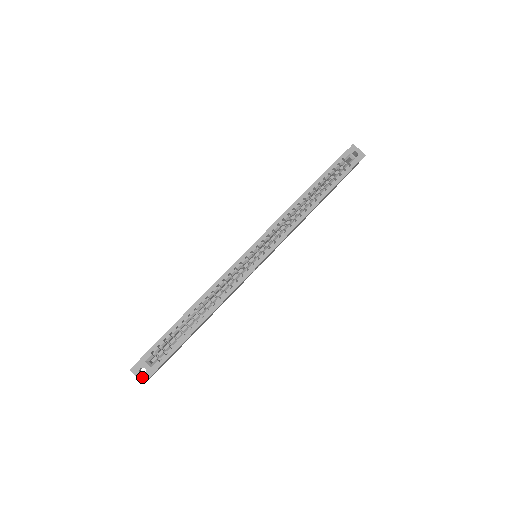
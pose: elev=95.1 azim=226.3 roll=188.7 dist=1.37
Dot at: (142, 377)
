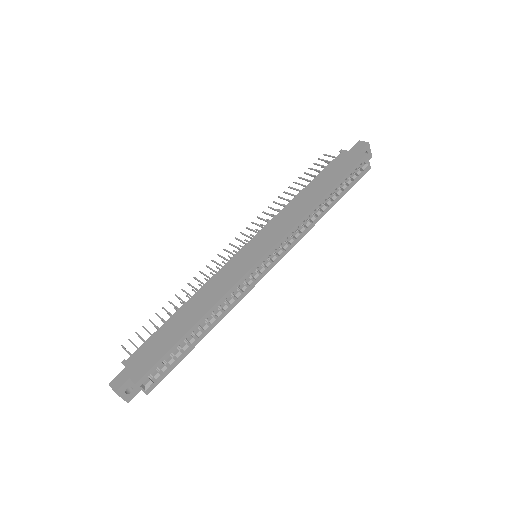
Dot at: (128, 397)
